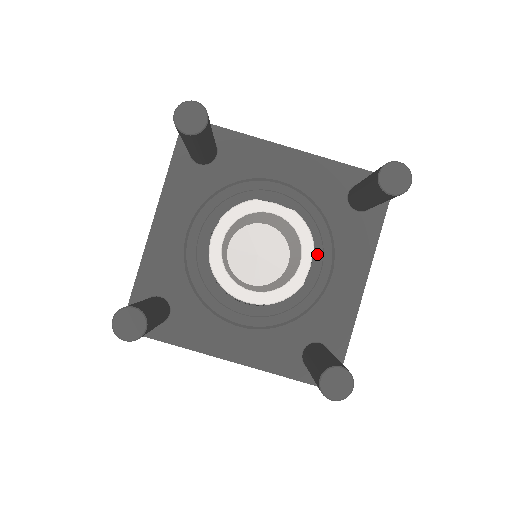
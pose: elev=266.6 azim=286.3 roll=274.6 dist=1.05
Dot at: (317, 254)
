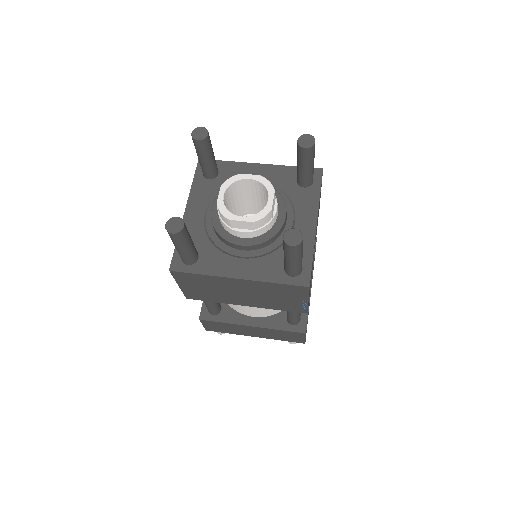
Dot at: (282, 207)
